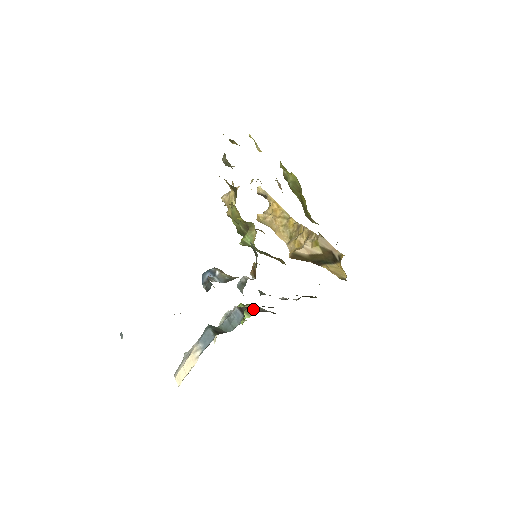
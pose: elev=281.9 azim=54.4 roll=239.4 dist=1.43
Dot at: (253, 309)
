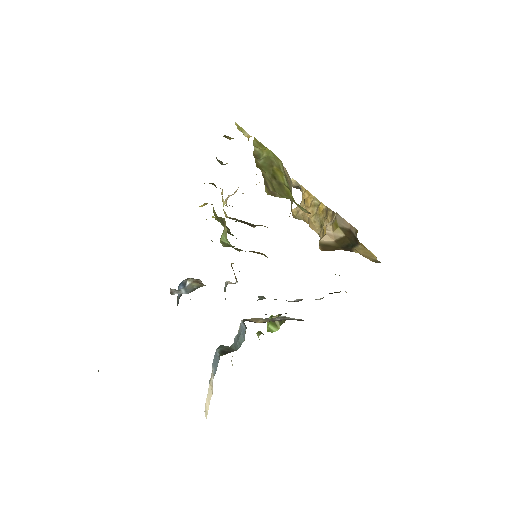
Dot at: (267, 319)
